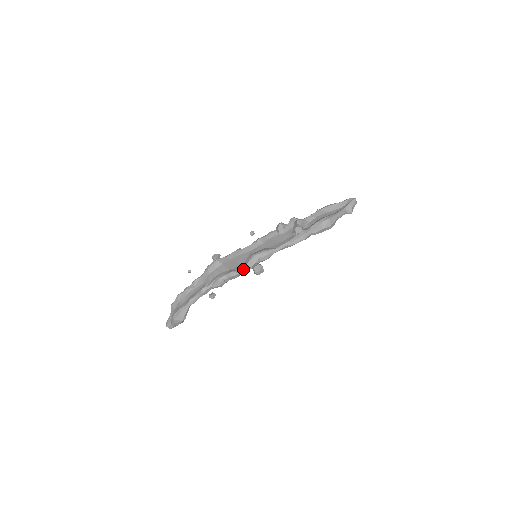
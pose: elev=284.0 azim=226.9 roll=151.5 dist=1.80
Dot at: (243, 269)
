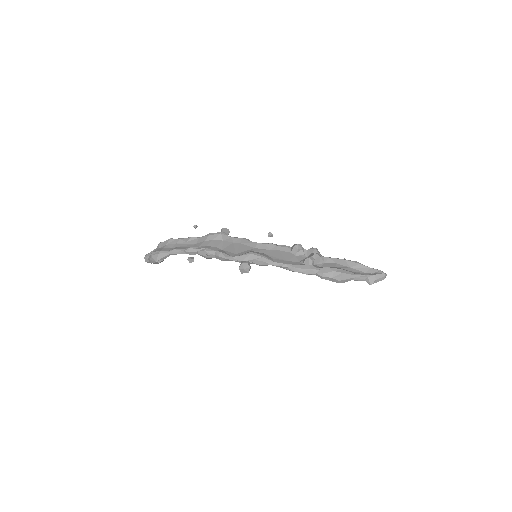
Dot at: (233, 257)
